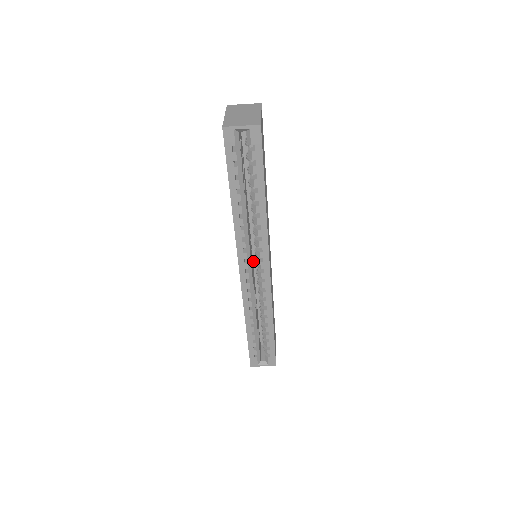
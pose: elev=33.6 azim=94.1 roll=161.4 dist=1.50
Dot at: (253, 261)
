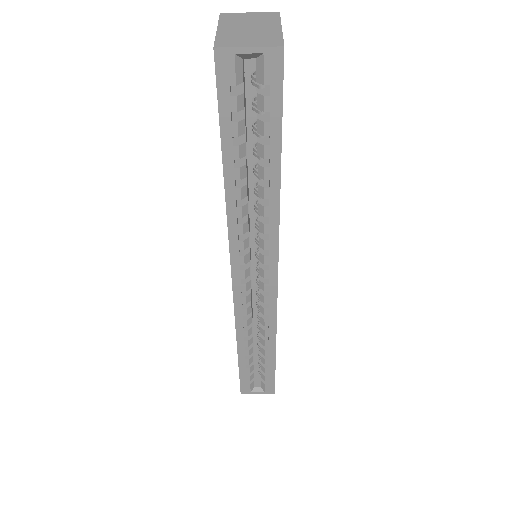
Dot at: (251, 262)
